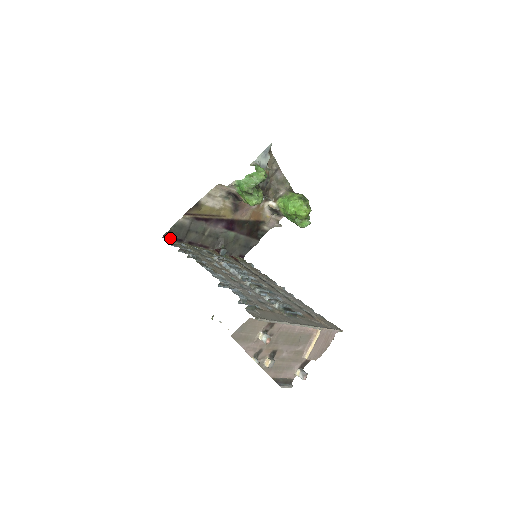
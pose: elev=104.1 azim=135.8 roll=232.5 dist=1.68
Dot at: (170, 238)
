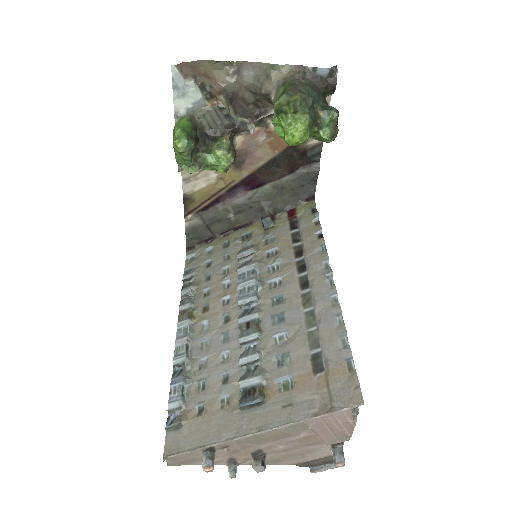
Dot at: (195, 247)
